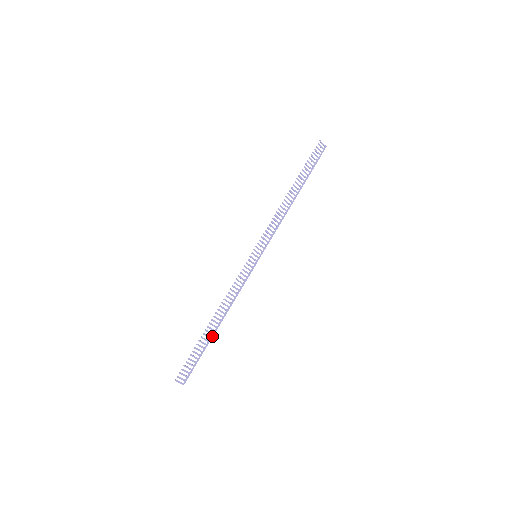
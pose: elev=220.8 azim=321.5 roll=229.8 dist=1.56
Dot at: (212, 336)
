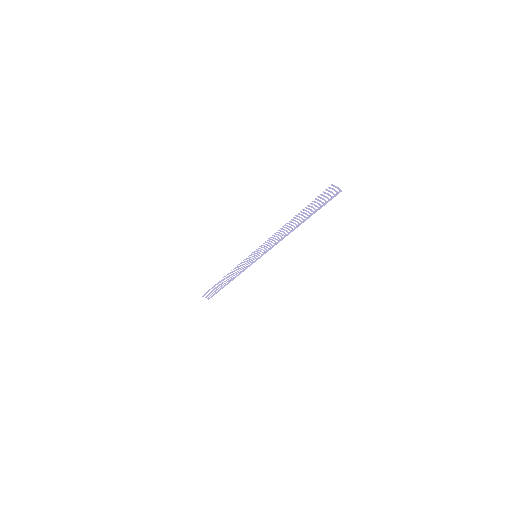
Dot at: (224, 286)
